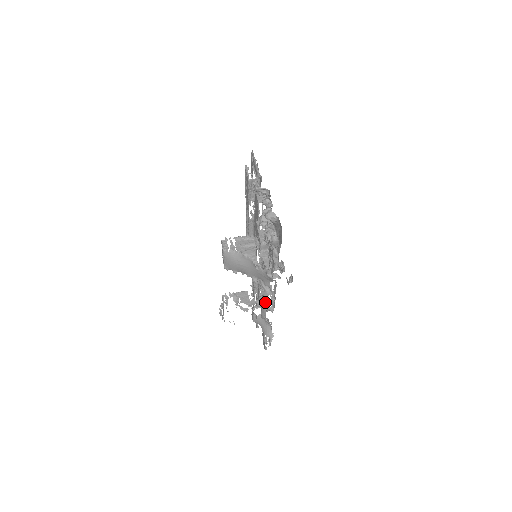
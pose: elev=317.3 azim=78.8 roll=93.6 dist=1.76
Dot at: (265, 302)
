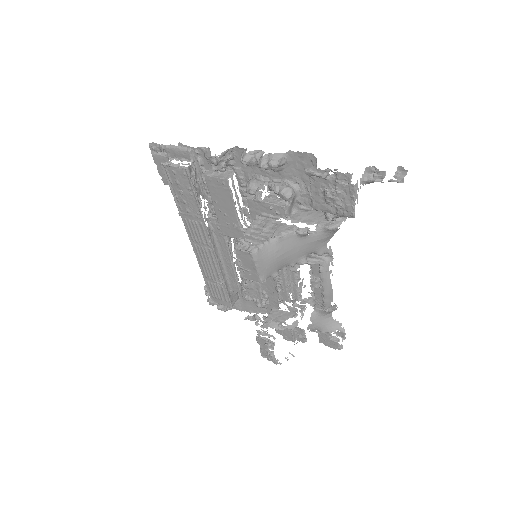
Dot at: (328, 279)
